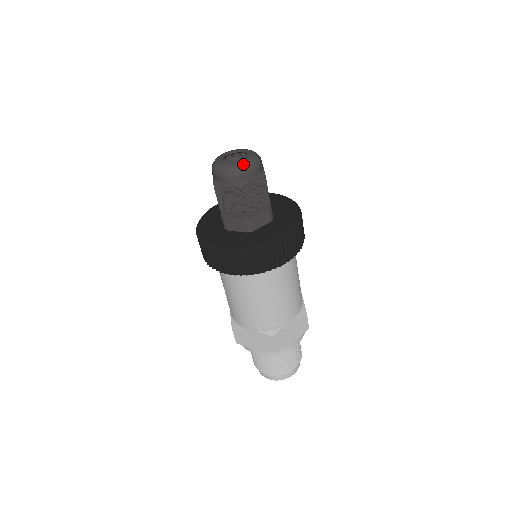
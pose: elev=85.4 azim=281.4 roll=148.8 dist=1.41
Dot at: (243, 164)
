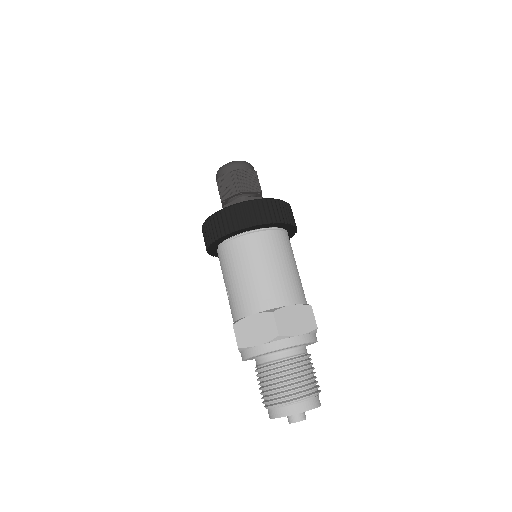
Dot at: occluded
